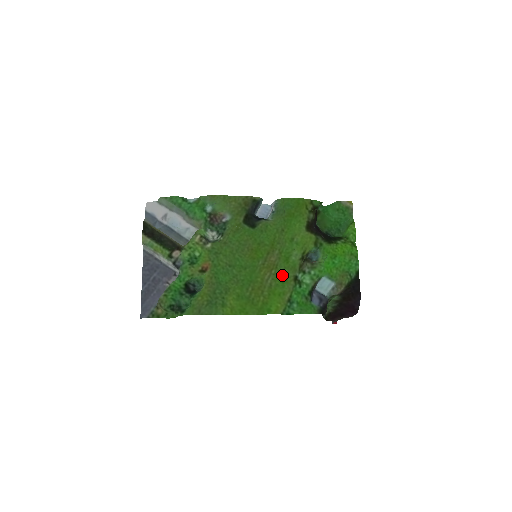
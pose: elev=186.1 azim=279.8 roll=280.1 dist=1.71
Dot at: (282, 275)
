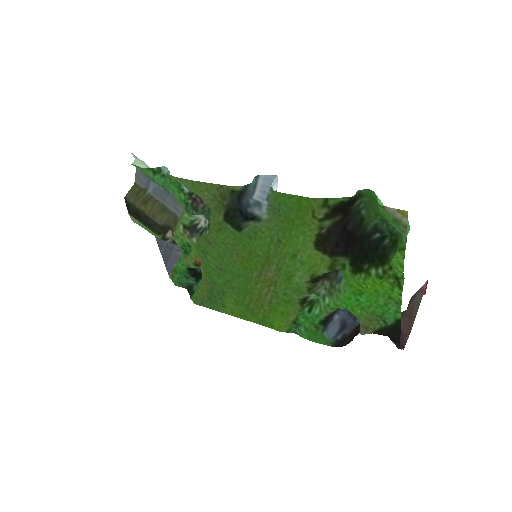
Dot at: (284, 295)
